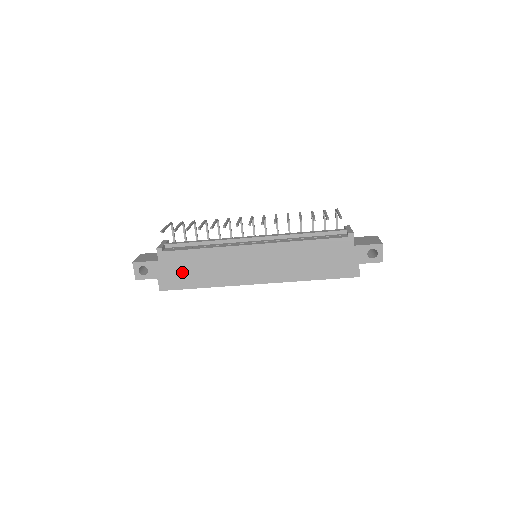
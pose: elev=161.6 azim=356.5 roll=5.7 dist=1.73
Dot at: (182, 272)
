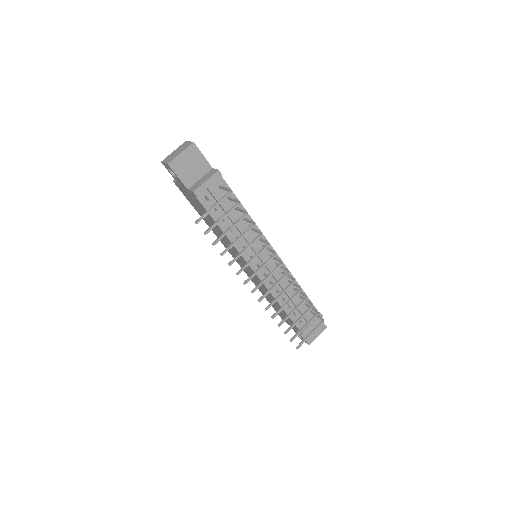
Dot at: (197, 206)
